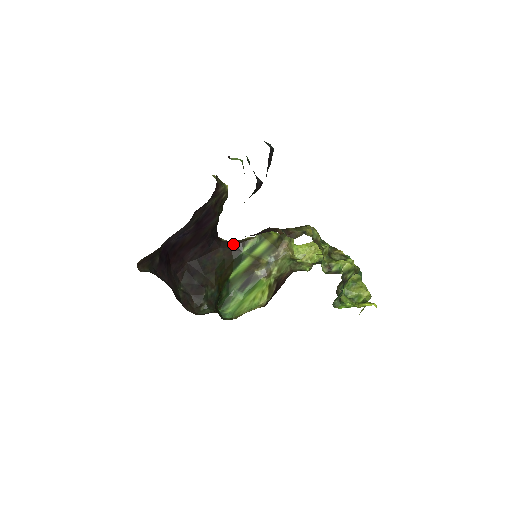
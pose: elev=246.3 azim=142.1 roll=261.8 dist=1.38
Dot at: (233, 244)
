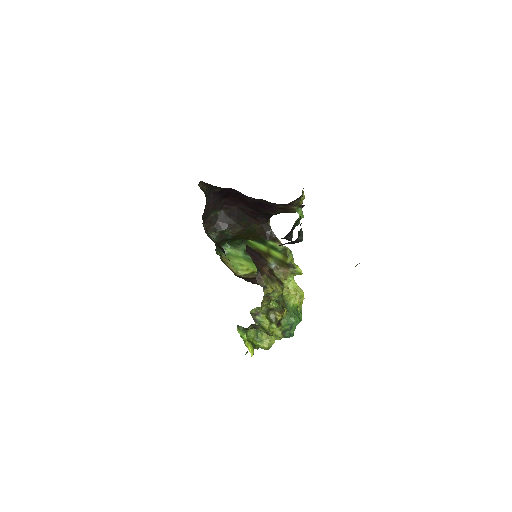
Dot at: (270, 232)
